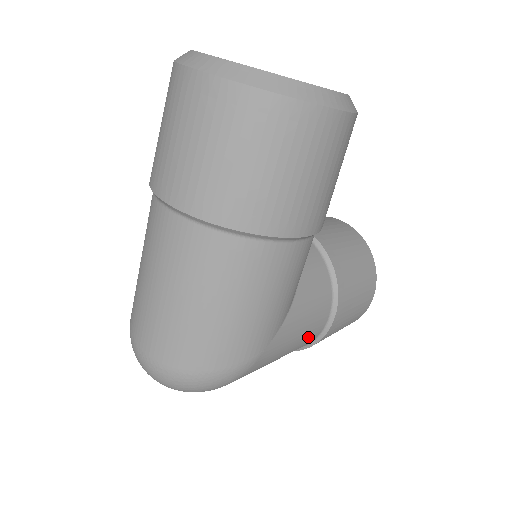
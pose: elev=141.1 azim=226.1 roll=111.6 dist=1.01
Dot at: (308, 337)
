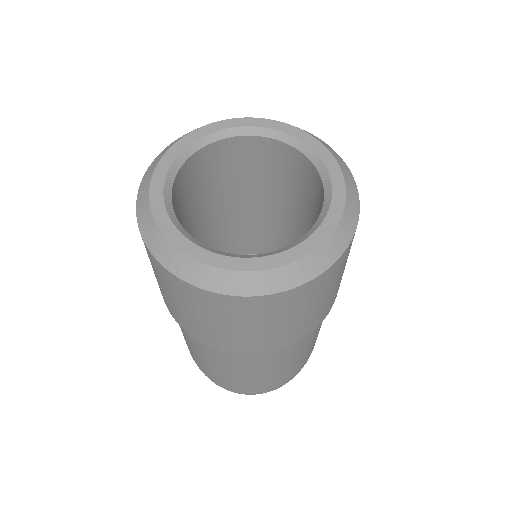
Dot at: occluded
